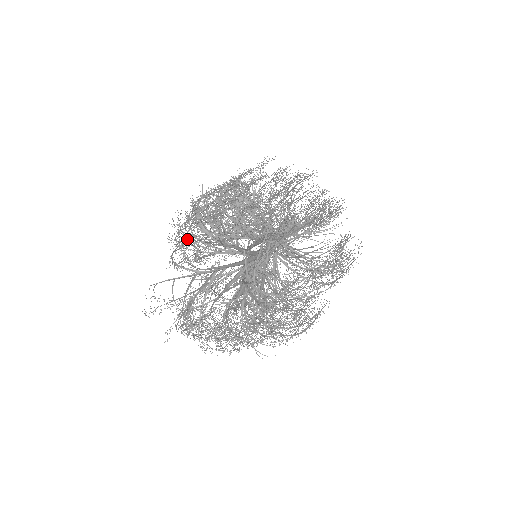
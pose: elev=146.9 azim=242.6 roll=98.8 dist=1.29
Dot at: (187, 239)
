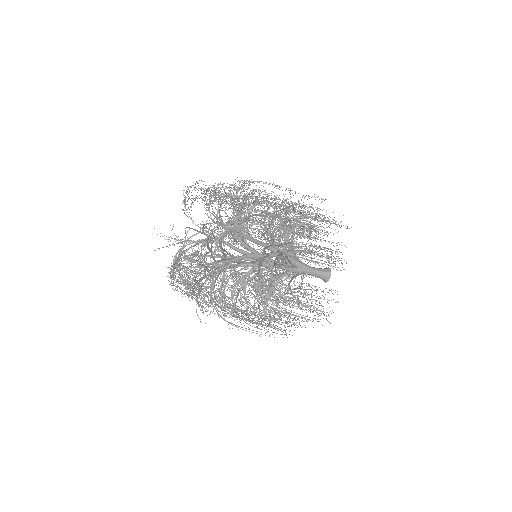
Dot at: (219, 212)
